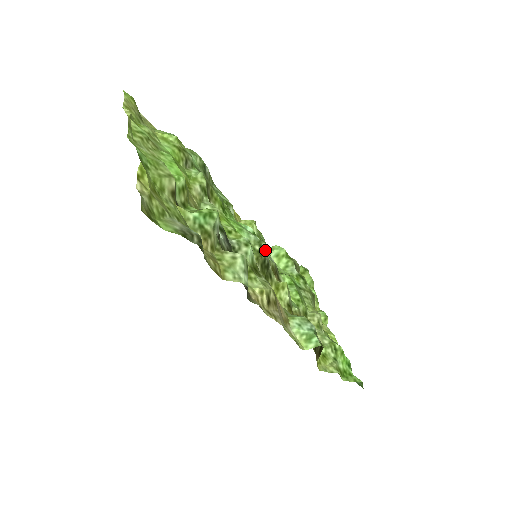
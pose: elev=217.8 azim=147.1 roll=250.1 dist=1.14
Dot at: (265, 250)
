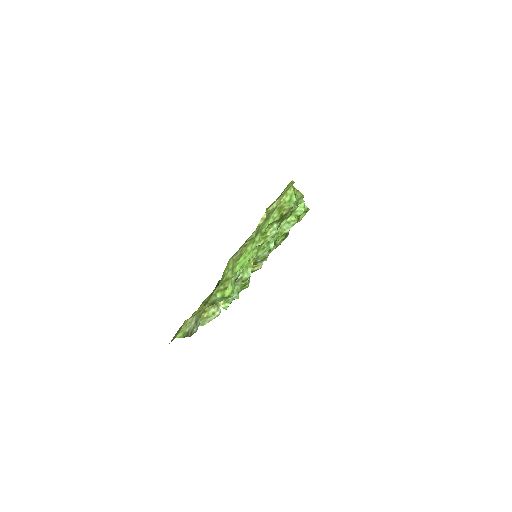
Dot at: (263, 261)
